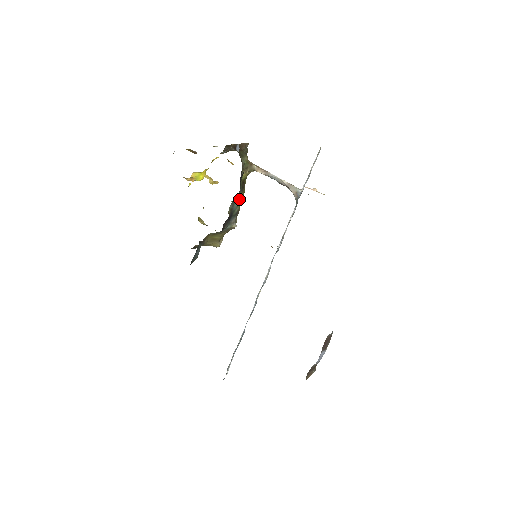
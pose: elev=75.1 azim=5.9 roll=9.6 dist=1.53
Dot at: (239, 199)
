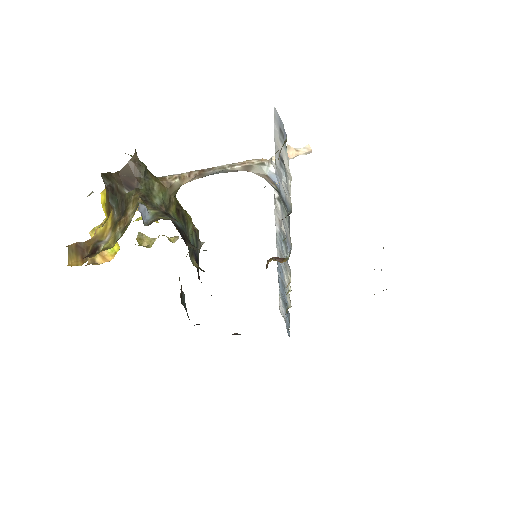
Dot at: (189, 232)
